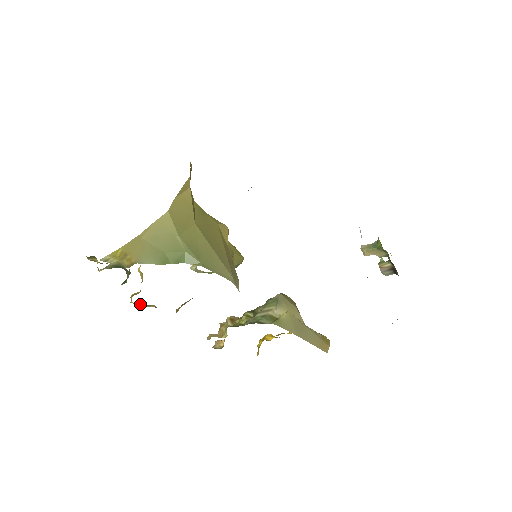
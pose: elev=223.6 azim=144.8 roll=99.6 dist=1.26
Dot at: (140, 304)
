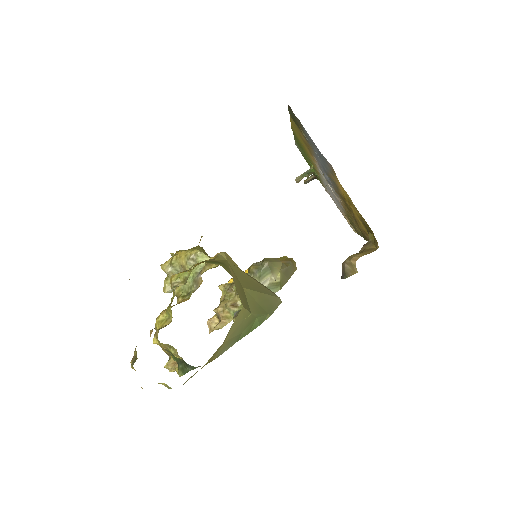
Dot at: occluded
